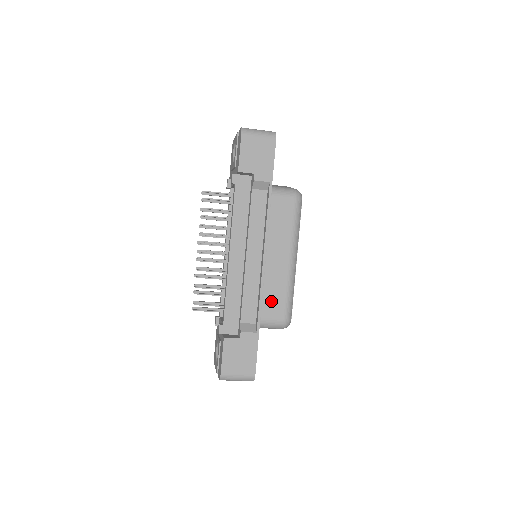
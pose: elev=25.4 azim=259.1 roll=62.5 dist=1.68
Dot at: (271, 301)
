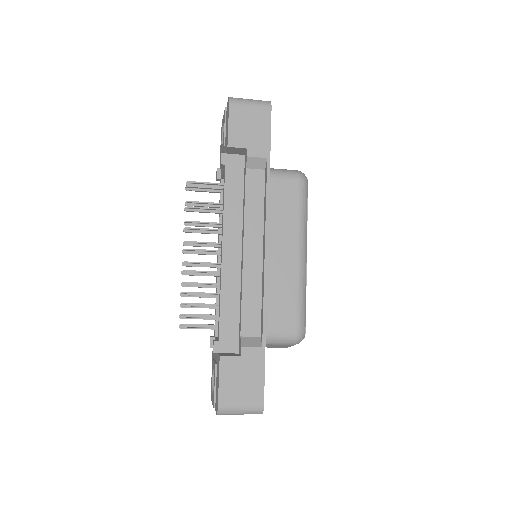
Dot at: (278, 308)
